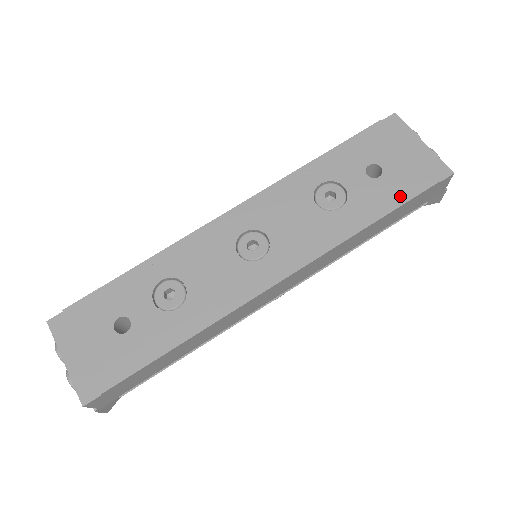
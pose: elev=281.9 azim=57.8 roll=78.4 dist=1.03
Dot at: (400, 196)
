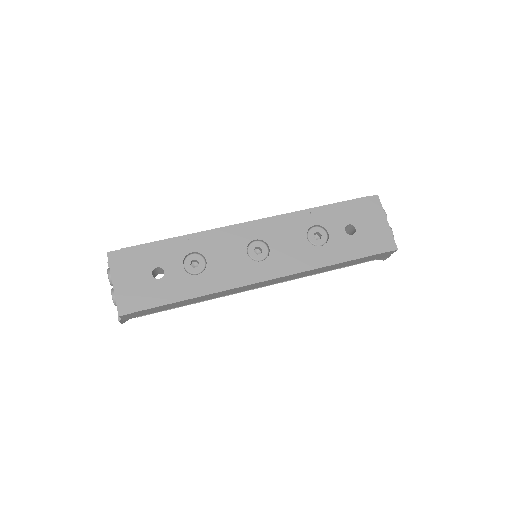
Dot at: (360, 252)
